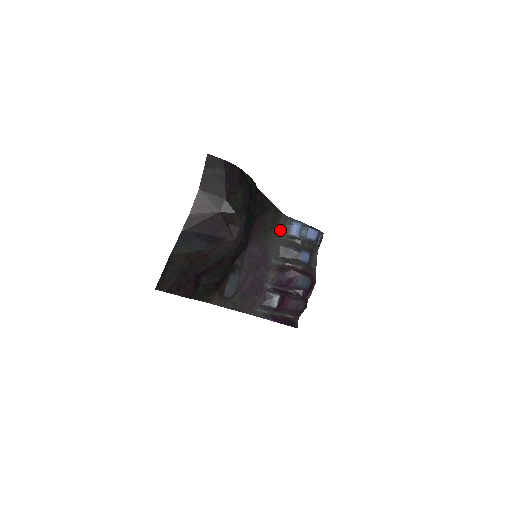
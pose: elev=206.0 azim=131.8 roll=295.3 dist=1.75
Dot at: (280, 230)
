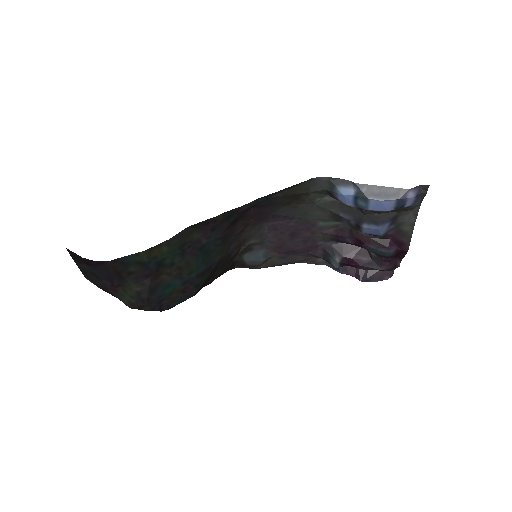
Dot at: (320, 193)
